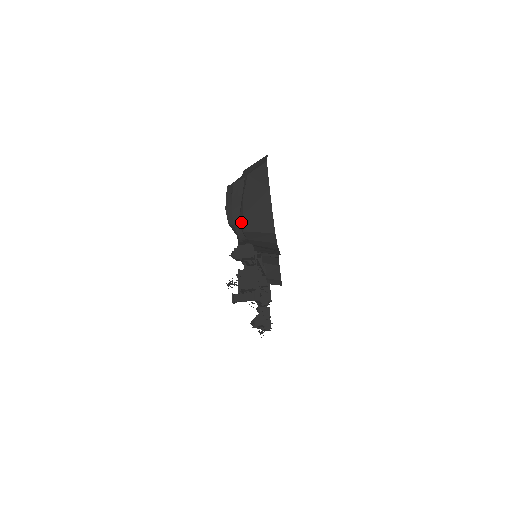
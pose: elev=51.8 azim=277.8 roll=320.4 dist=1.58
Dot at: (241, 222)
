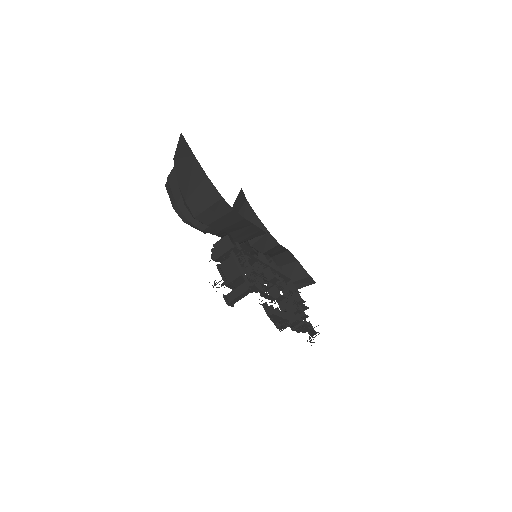
Dot at: (188, 209)
